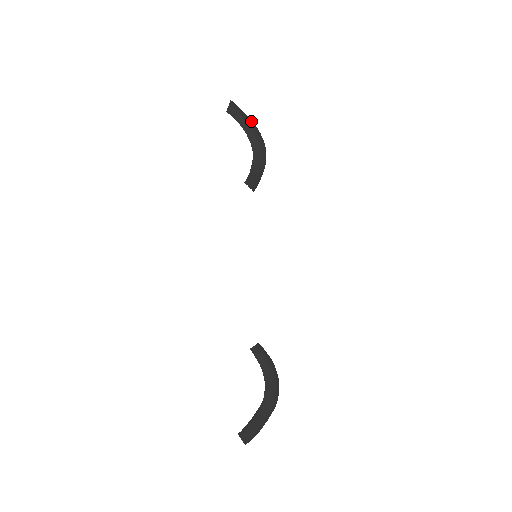
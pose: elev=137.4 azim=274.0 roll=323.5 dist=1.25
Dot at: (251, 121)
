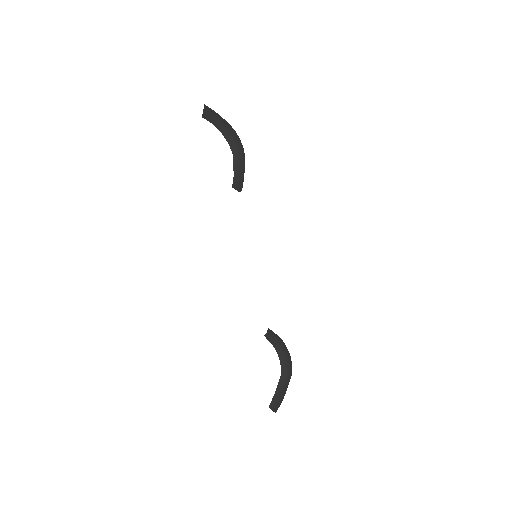
Dot at: (225, 121)
